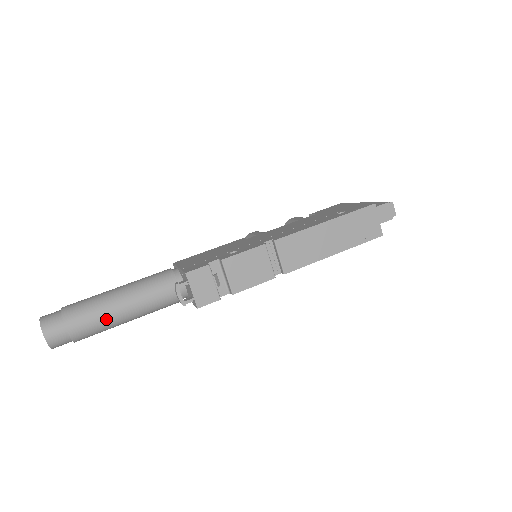
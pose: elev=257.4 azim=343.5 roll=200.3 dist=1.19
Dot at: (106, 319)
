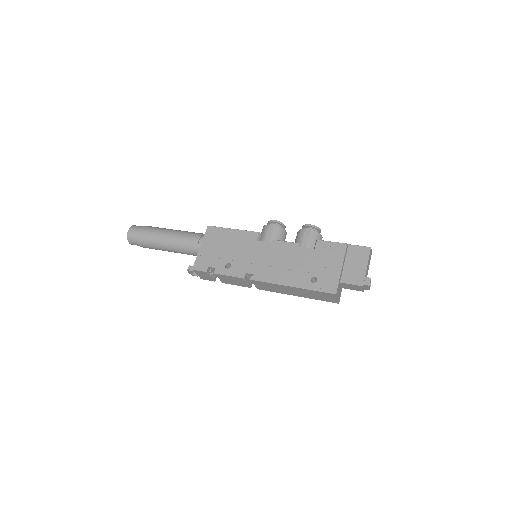
Dot at: occluded
